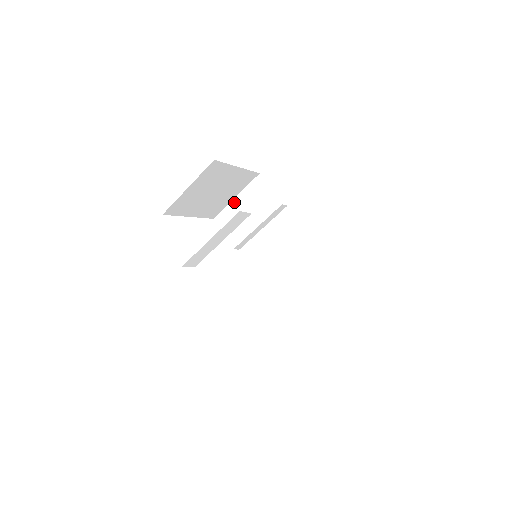
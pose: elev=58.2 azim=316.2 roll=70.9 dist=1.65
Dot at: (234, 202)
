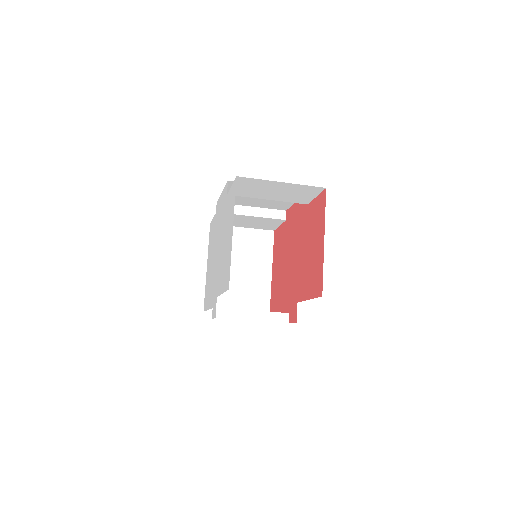
Dot at: (275, 183)
